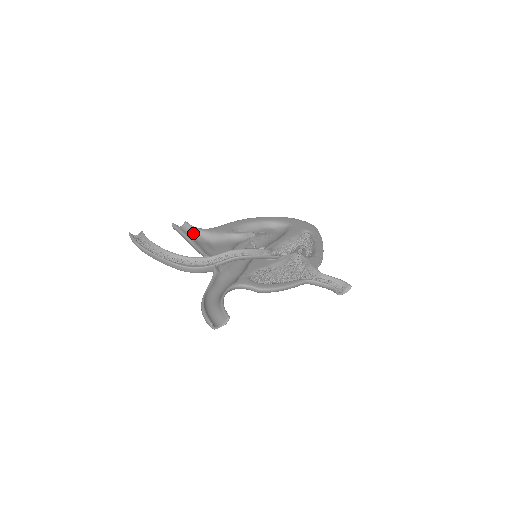
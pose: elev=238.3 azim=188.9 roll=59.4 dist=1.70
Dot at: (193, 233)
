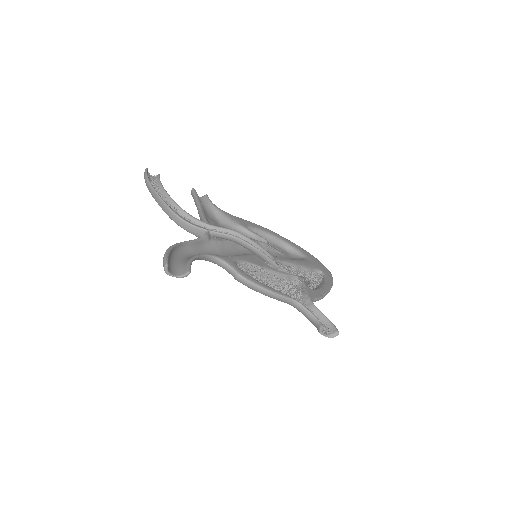
Dot at: (207, 206)
